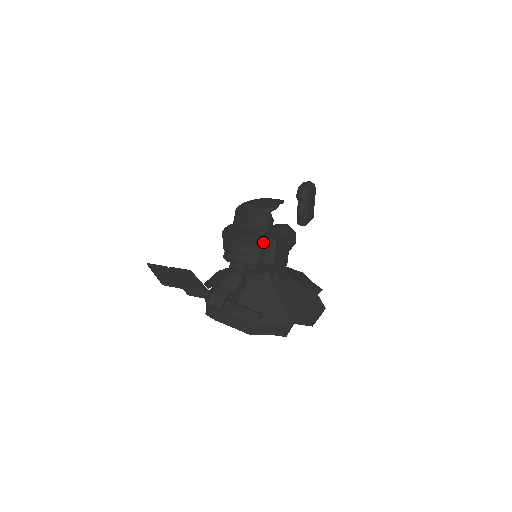
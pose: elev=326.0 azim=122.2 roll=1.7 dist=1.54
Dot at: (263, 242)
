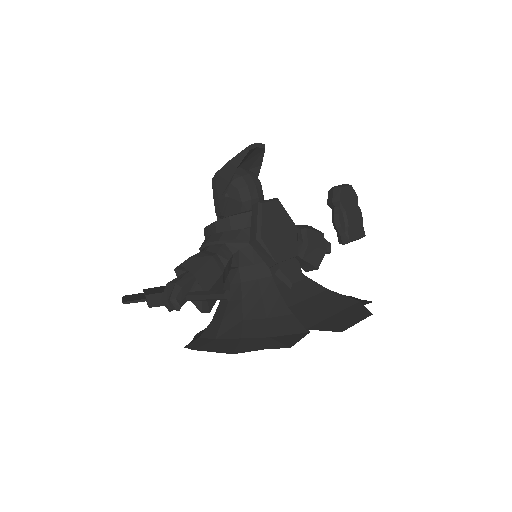
Dot at: (246, 212)
